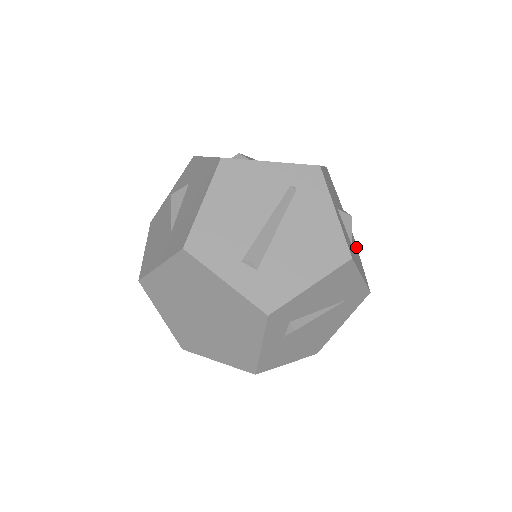
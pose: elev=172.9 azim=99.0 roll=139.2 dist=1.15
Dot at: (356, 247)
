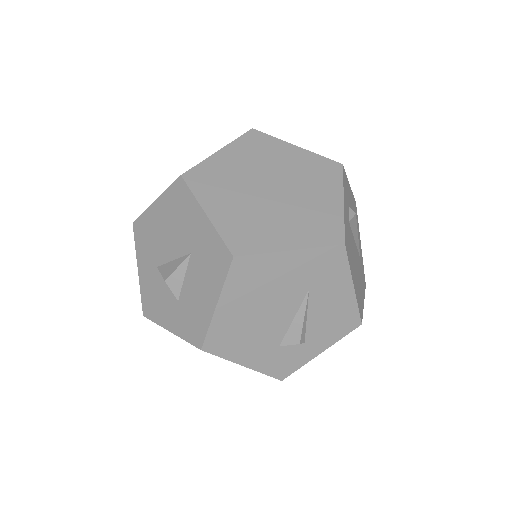
Dot at: occluded
